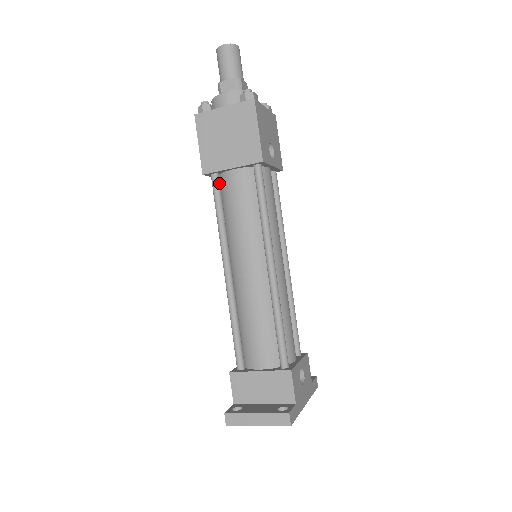
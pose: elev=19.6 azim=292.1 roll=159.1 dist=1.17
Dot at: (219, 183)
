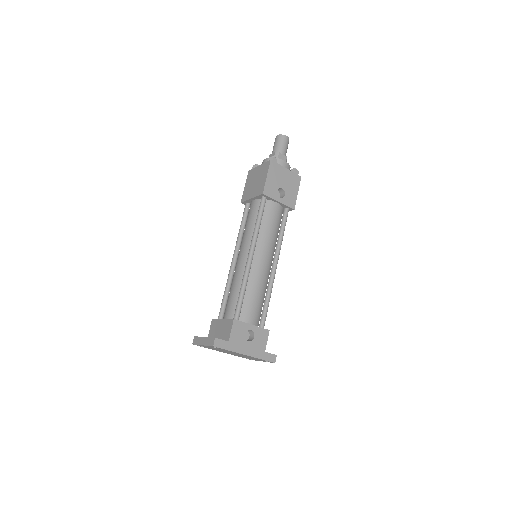
Dot at: (248, 209)
